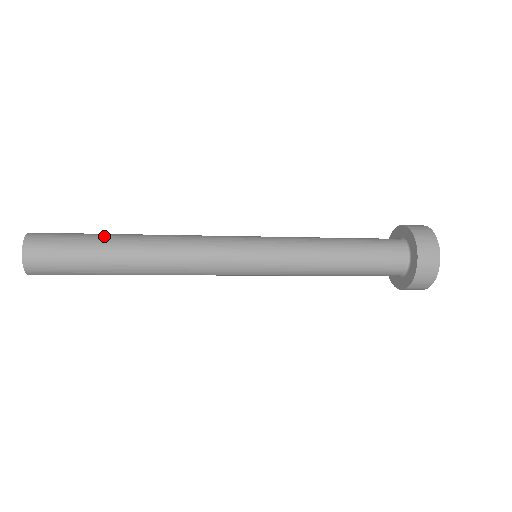
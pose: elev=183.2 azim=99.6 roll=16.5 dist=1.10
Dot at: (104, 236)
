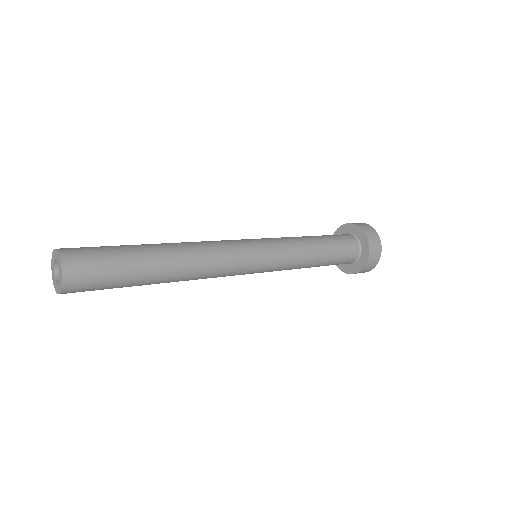
Dot at: (134, 246)
